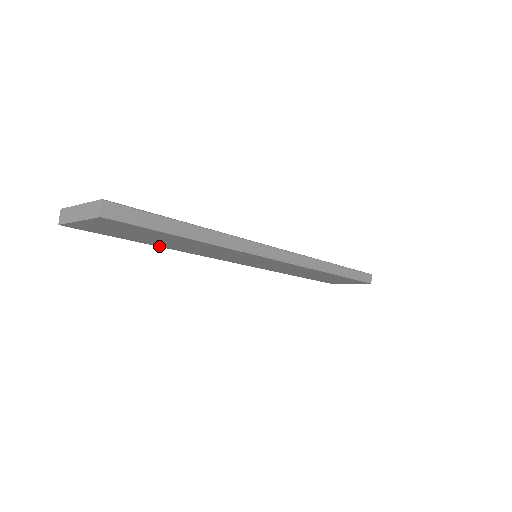
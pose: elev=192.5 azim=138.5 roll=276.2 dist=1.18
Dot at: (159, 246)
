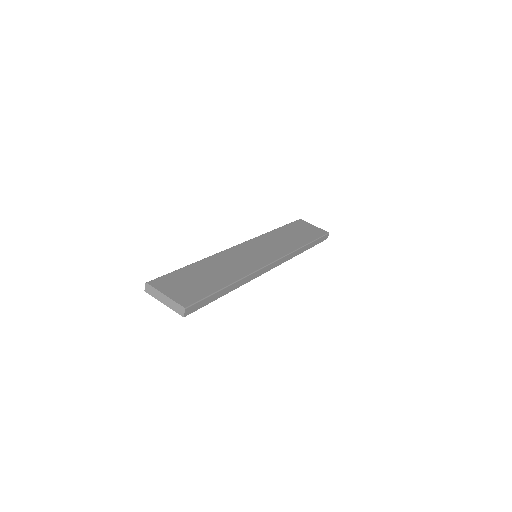
Dot at: occluded
